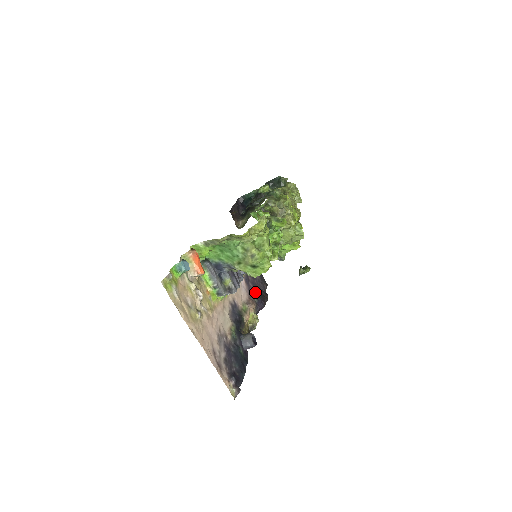
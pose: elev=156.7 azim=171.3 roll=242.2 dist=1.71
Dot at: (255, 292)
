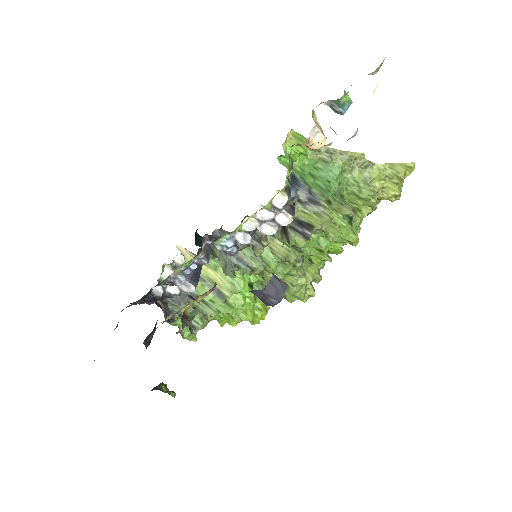
Dot at: occluded
